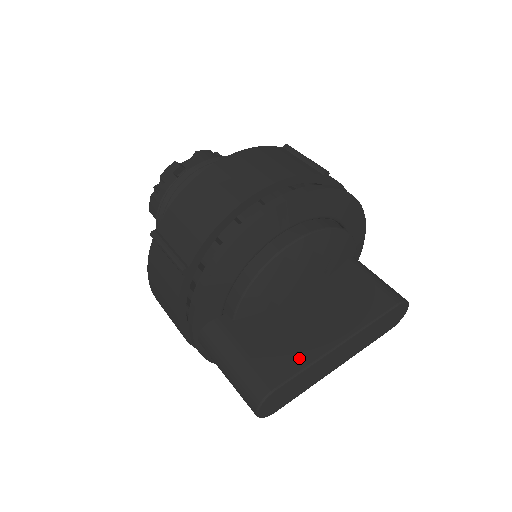
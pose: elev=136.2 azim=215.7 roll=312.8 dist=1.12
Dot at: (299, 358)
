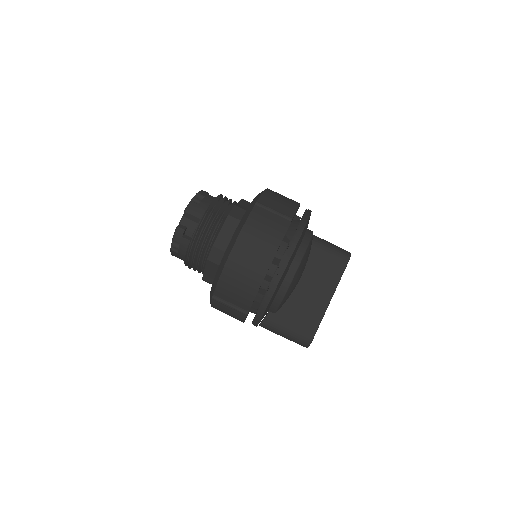
Dot at: (316, 318)
